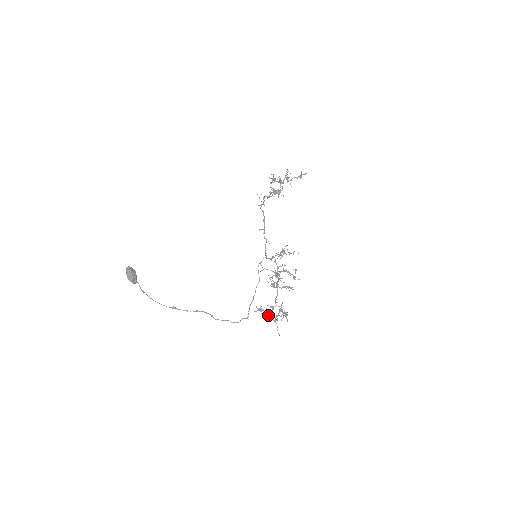
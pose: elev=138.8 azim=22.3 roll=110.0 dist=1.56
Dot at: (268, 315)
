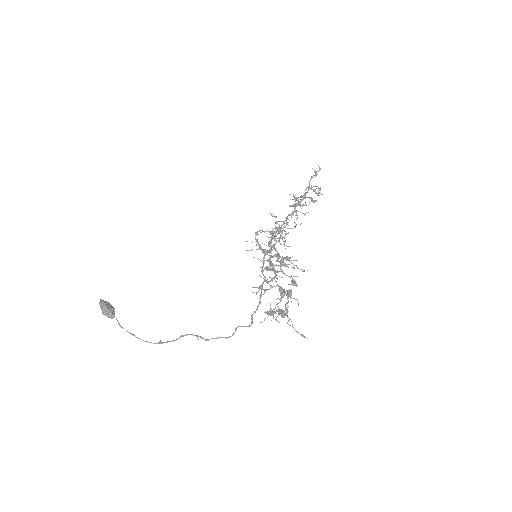
Dot at: (278, 313)
